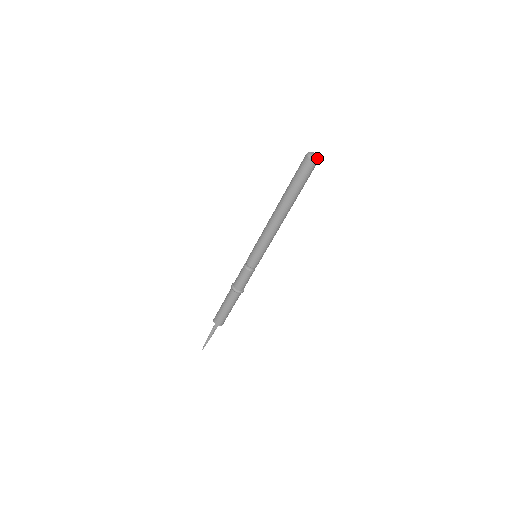
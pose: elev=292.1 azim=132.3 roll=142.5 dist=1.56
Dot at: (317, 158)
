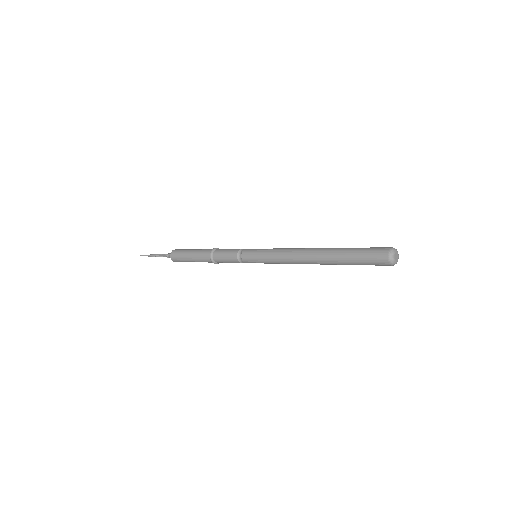
Dot at: occluded
